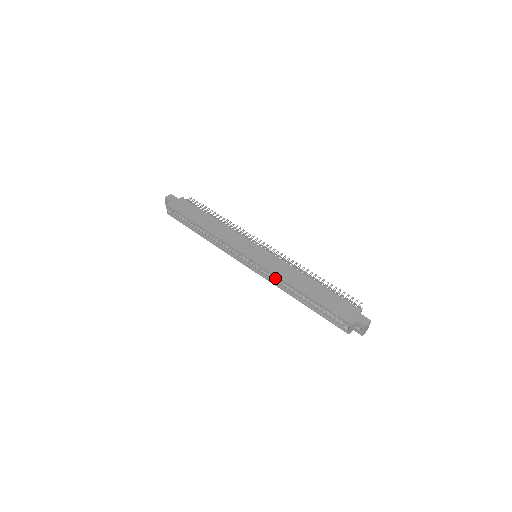
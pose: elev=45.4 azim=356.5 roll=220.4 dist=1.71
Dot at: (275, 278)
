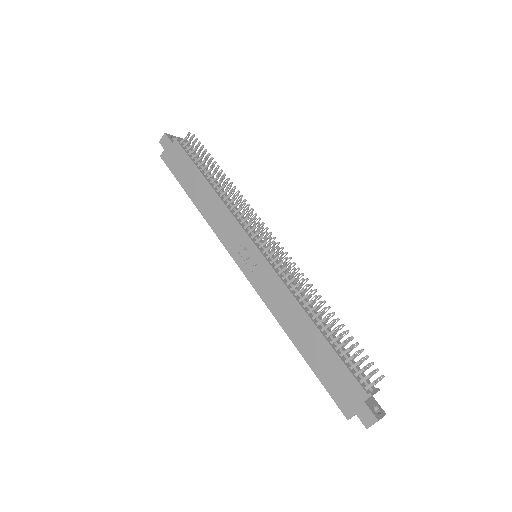
Dot at: occluded
